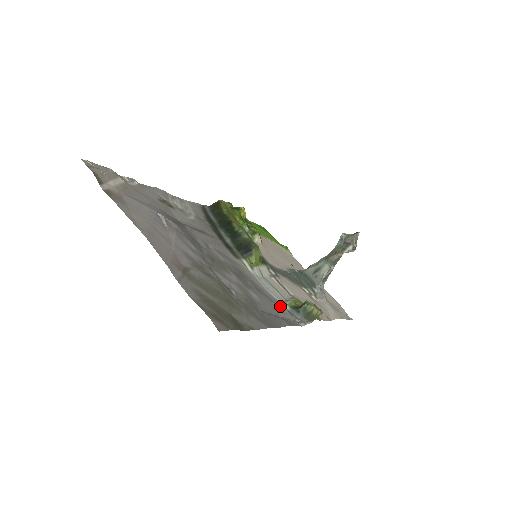
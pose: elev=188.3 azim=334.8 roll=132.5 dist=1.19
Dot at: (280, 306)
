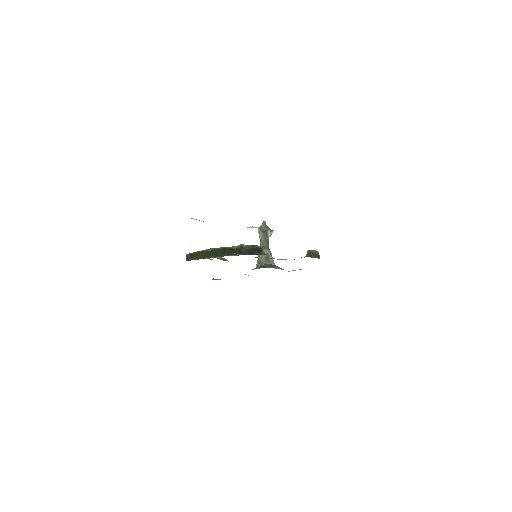
Dot at: occluded
